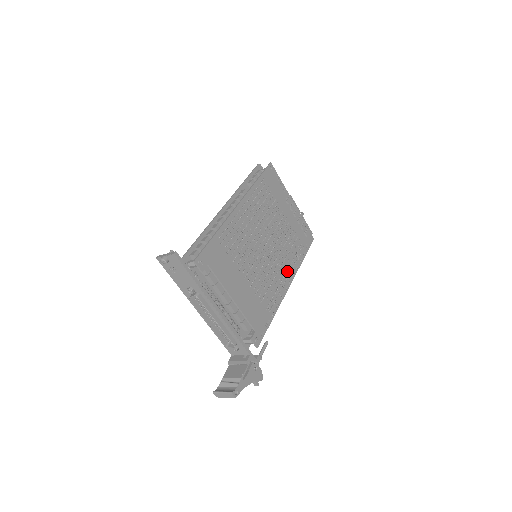
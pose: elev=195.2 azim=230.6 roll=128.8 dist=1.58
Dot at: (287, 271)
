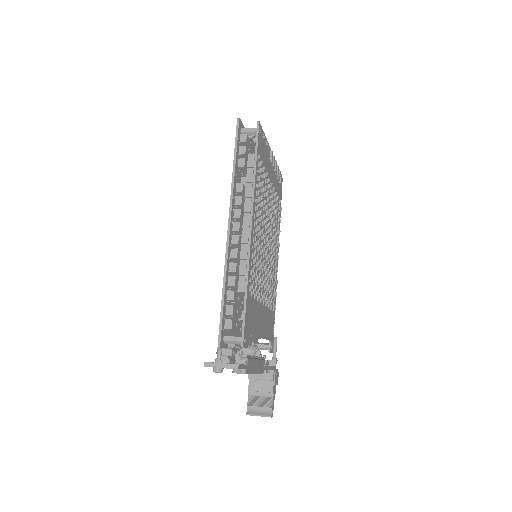
Dot at: (276, 247)
